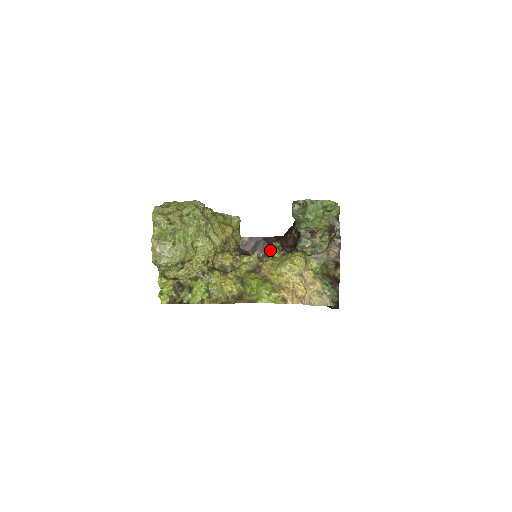
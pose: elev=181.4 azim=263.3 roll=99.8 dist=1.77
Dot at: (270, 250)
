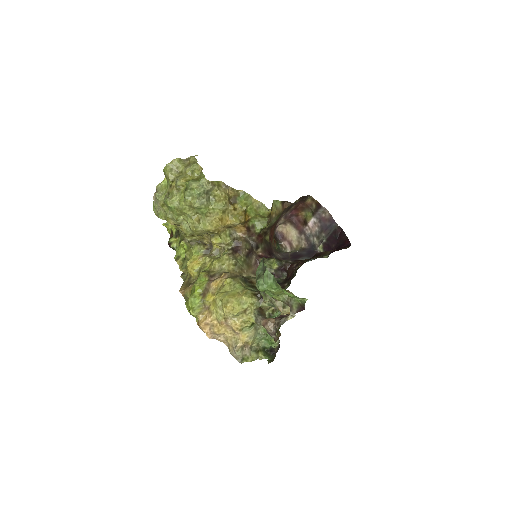
Dot at: occluded
